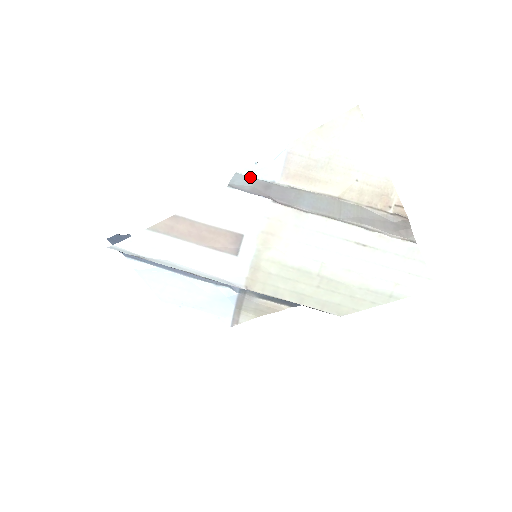
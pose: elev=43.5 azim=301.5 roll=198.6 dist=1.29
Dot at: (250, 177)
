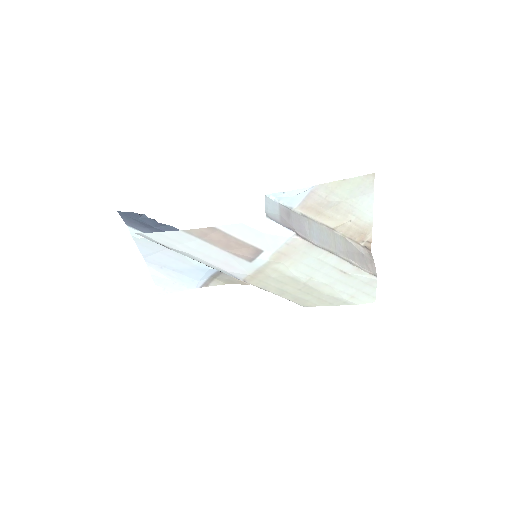
Dot at: (275, 202)
